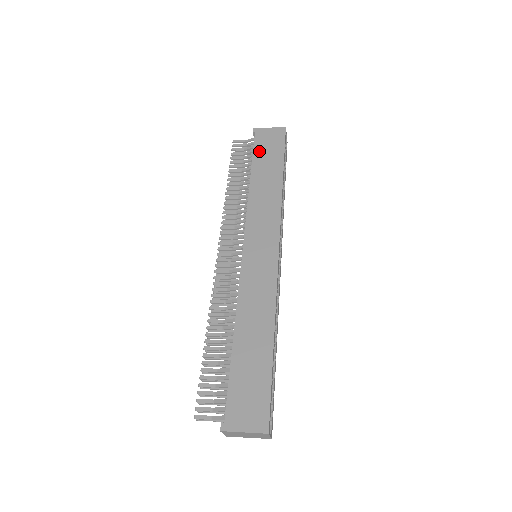
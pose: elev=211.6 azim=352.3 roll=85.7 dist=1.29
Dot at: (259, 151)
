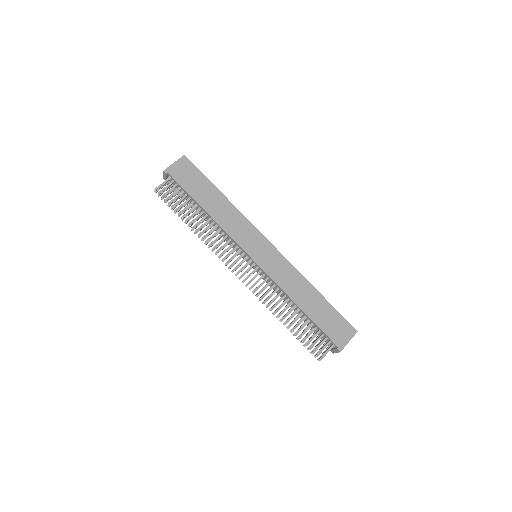
Dot at: (188, 186)
